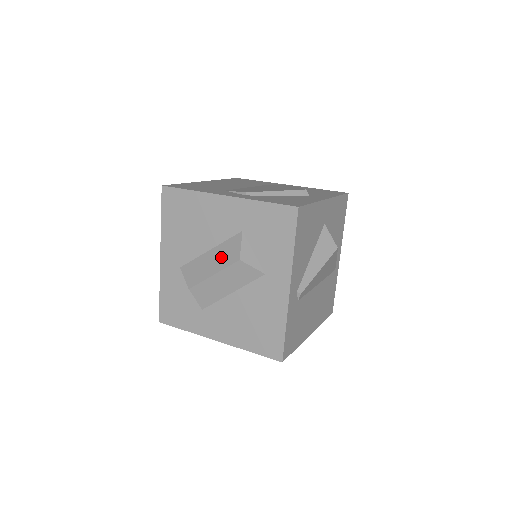
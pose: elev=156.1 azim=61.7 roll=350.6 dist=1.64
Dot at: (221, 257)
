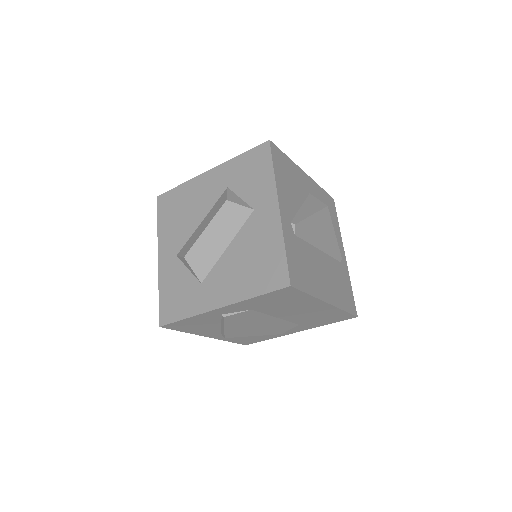
Dot at: (211, 214)
